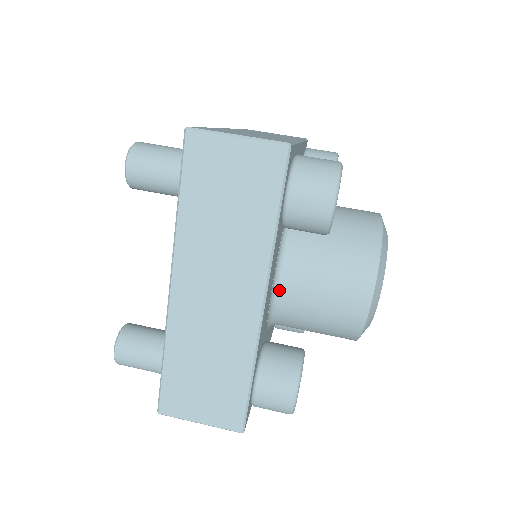
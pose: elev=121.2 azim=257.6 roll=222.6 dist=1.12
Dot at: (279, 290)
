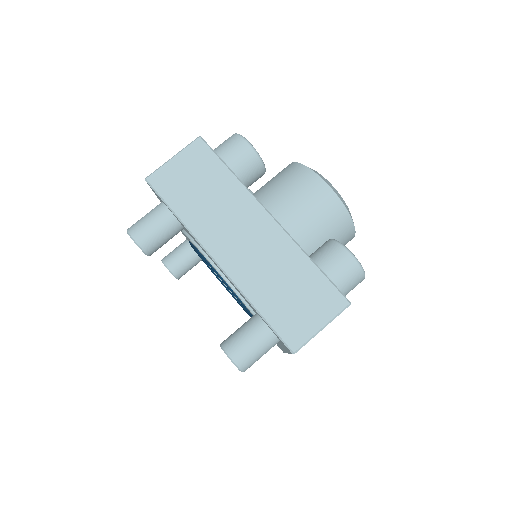
Dot at: occluded
